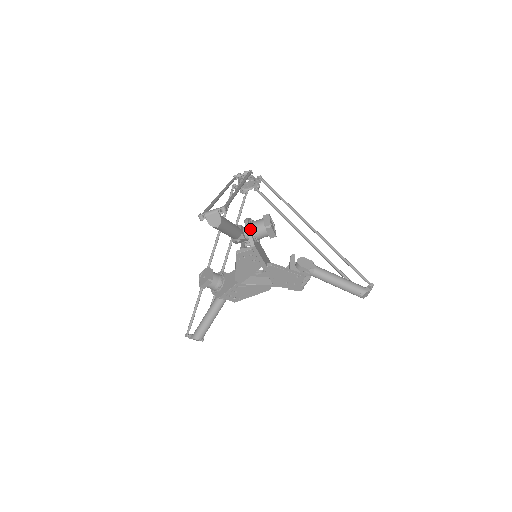
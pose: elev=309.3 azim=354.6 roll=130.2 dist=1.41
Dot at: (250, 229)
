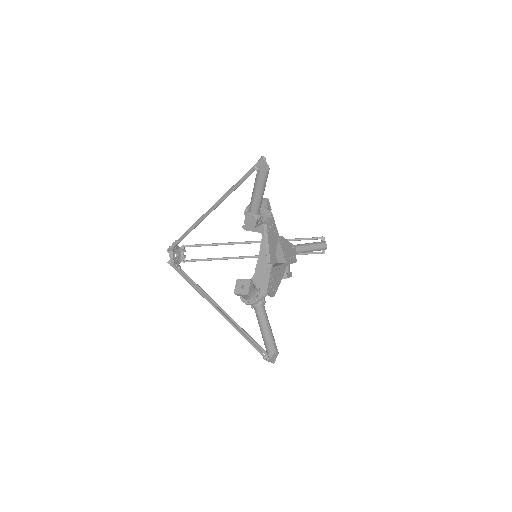
Dot at: occluded
